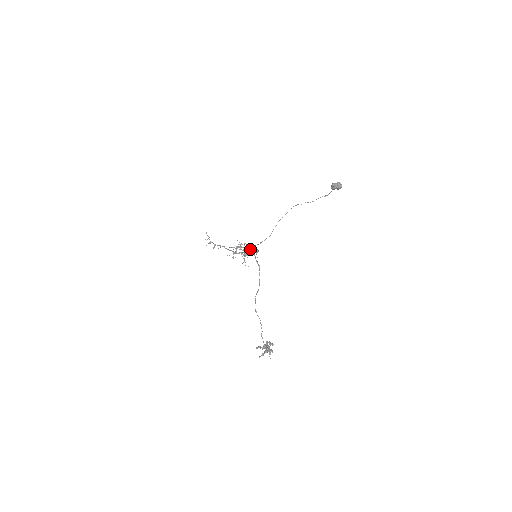
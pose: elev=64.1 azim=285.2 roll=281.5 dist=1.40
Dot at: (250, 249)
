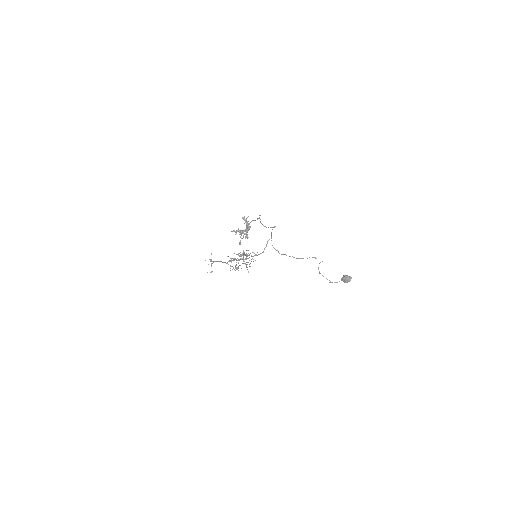
Dot at: occluded
